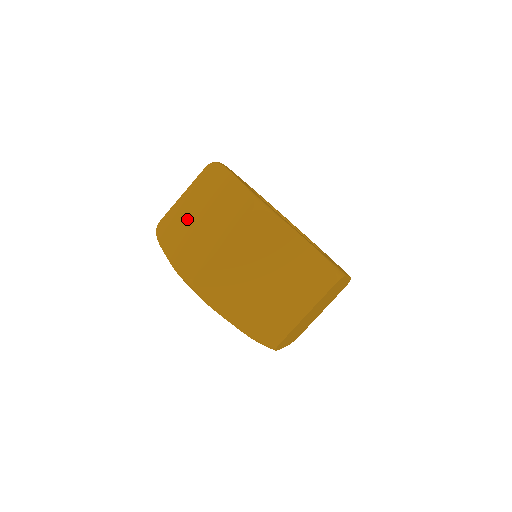
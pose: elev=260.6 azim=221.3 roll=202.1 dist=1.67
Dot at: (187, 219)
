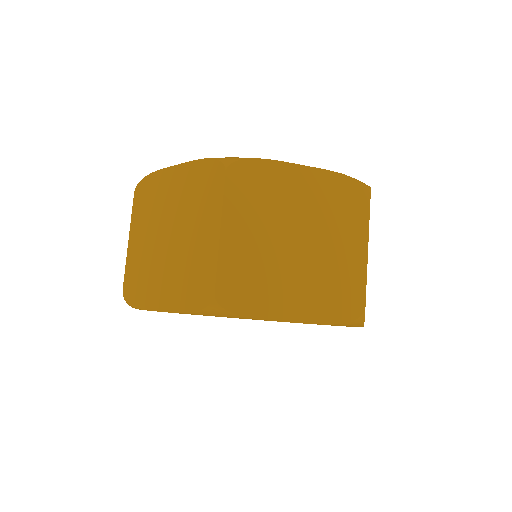
Dot at: occluded
